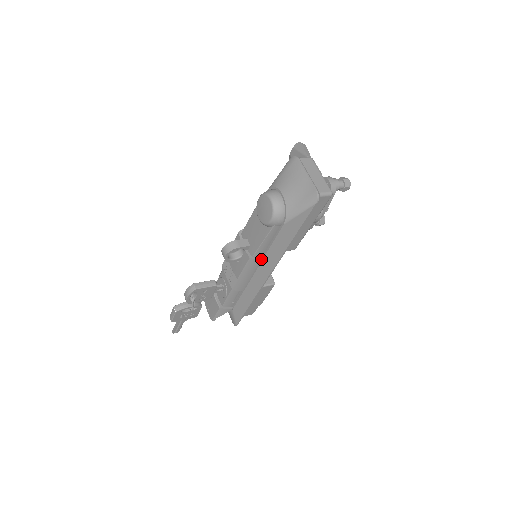
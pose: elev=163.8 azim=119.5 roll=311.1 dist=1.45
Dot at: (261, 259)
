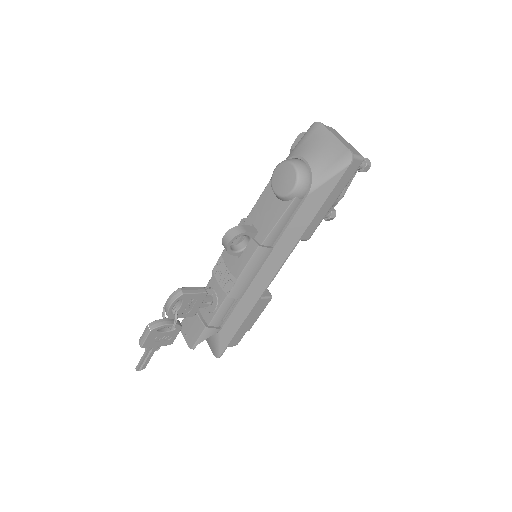
Dot at: (271, 248)
